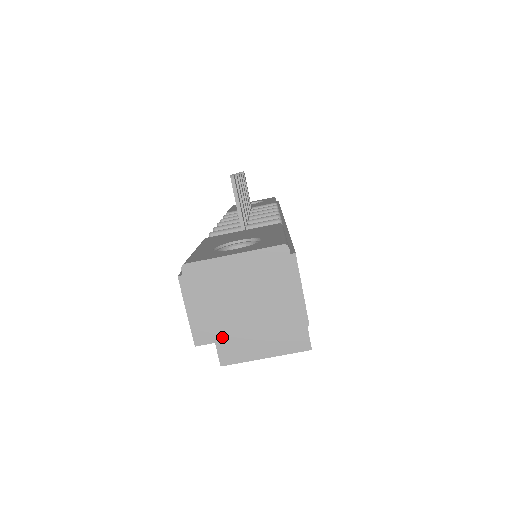
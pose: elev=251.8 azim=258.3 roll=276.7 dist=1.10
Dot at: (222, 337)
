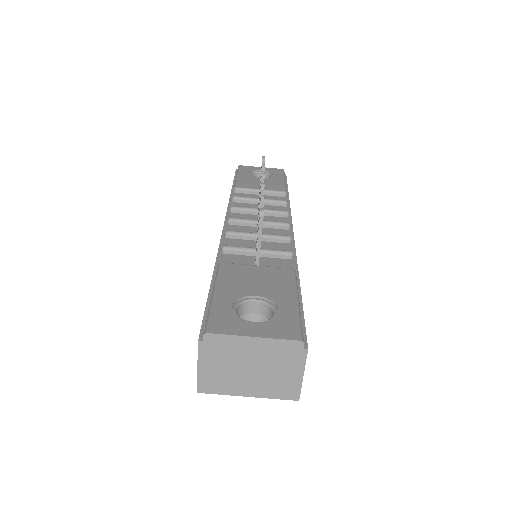
Dot at: (222, 392)
